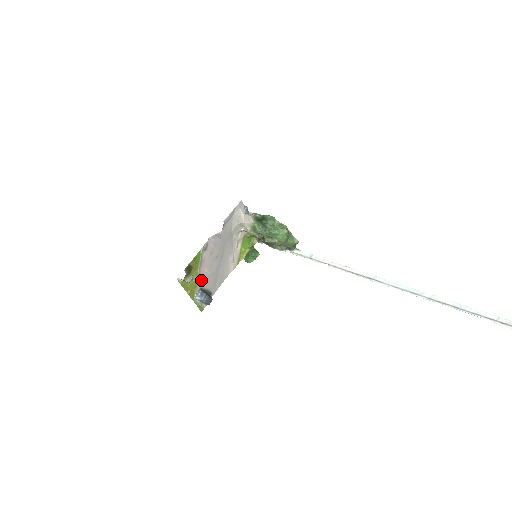
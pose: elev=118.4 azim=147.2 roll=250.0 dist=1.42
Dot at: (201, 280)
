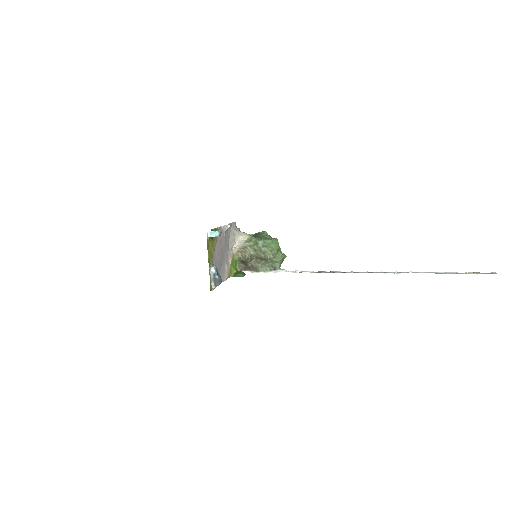
Dot at: (214, 258)
